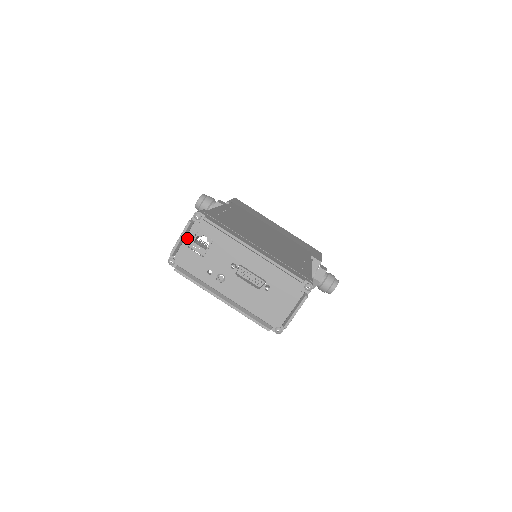
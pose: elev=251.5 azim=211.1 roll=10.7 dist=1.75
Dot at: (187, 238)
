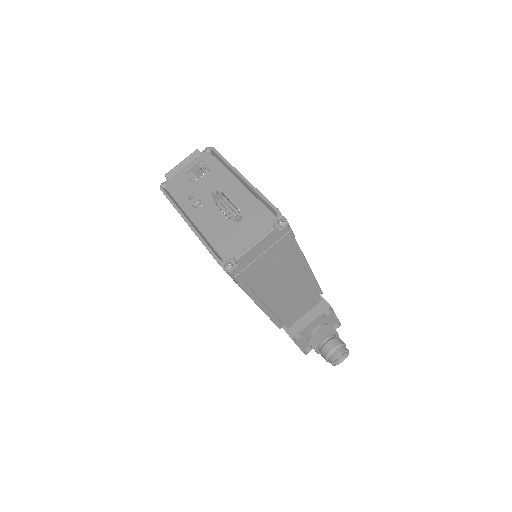
Dot at: (188, 166)
